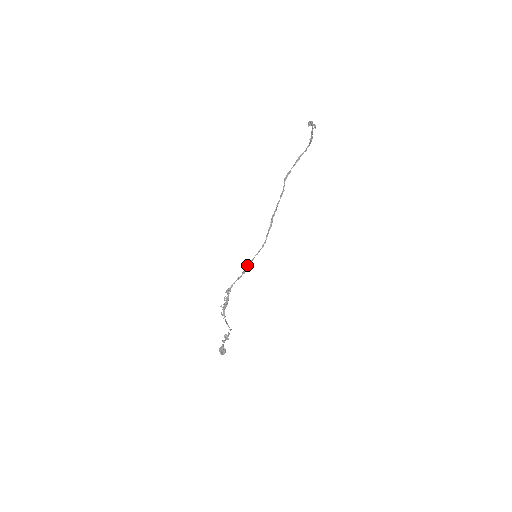
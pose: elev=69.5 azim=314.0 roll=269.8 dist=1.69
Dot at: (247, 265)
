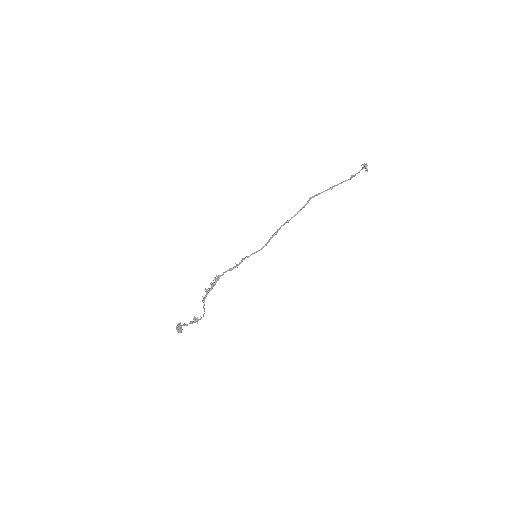
Dot at: (242, 259)
